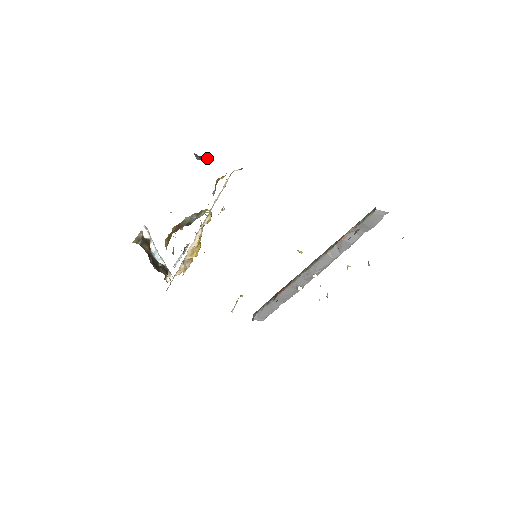
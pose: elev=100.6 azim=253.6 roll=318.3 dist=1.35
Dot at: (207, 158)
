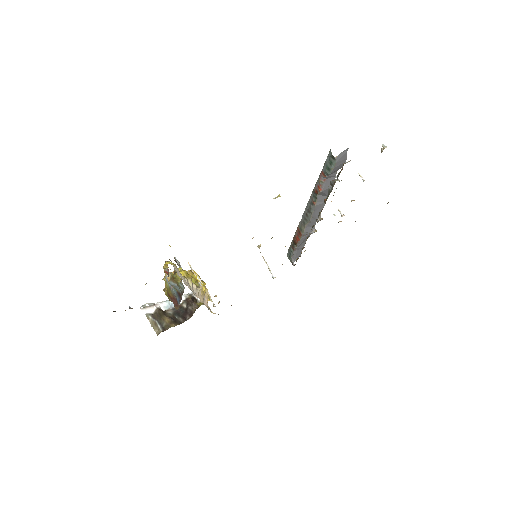
Dot at: occluded
